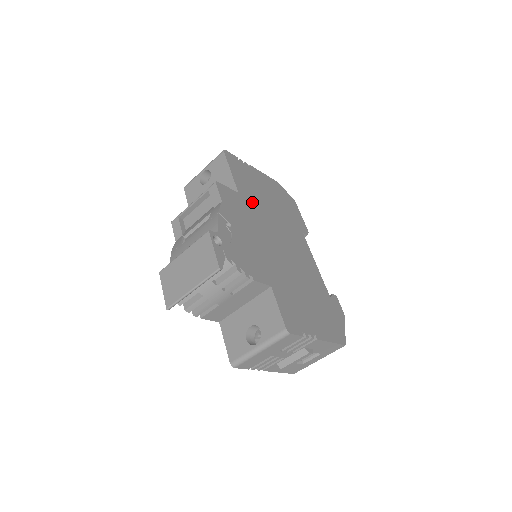
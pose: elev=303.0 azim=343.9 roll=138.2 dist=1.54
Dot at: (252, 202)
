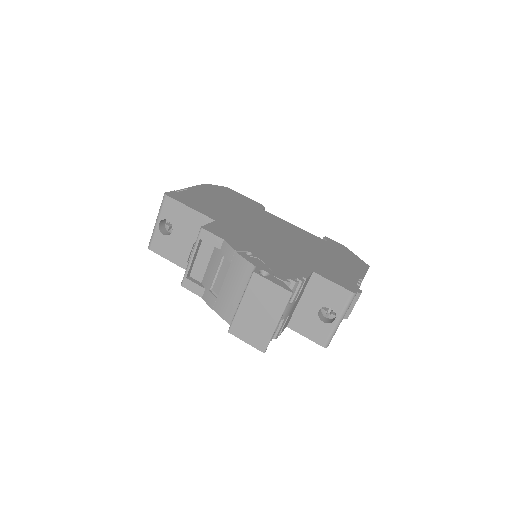
Dot at: (227, 219)
